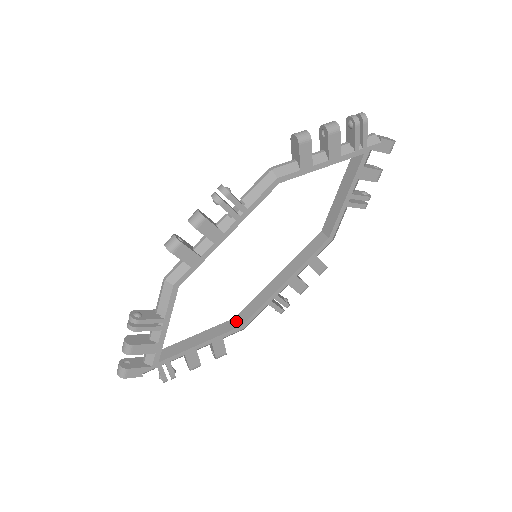
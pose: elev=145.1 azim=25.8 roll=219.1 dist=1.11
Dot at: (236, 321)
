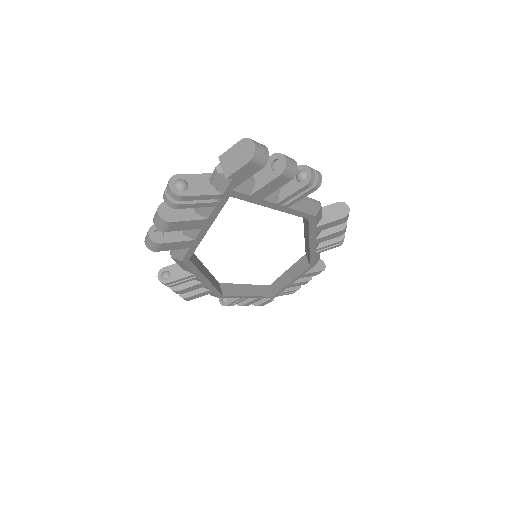
Dot at: (306, 259)
